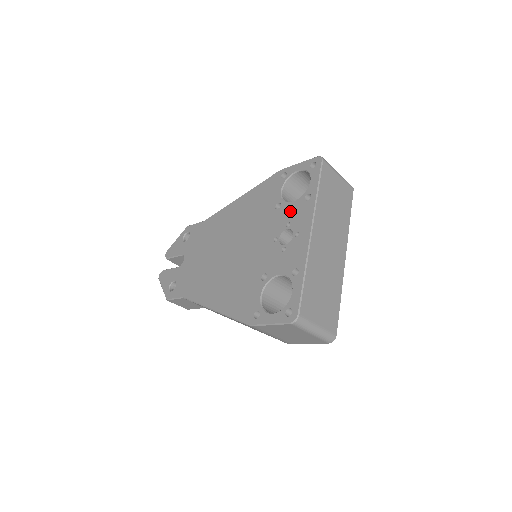
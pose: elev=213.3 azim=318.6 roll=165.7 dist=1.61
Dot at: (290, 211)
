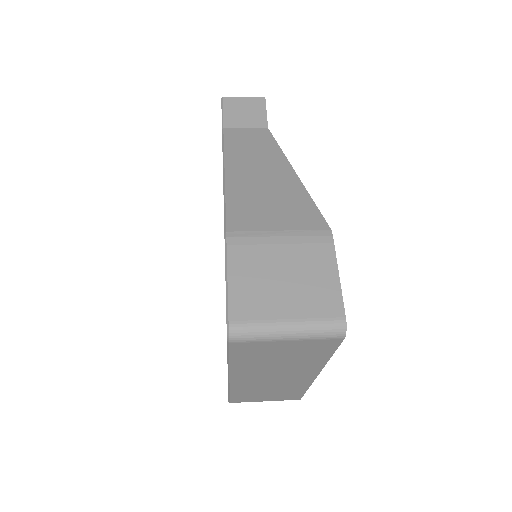
Dot at: occluded
